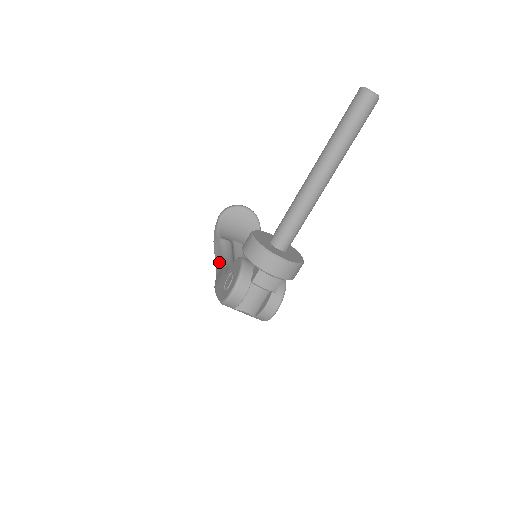
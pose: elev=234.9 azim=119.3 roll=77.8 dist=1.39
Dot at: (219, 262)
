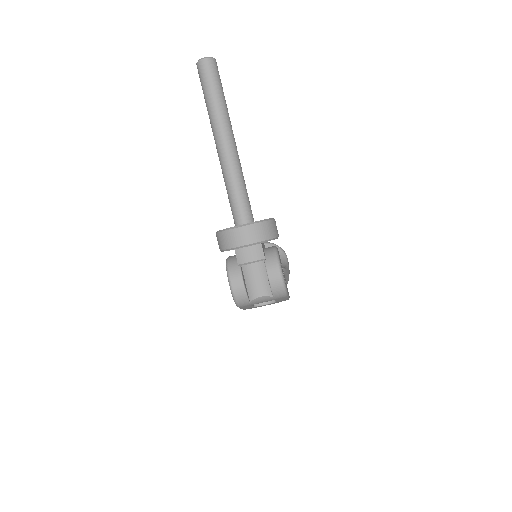
Dot at: occluded
